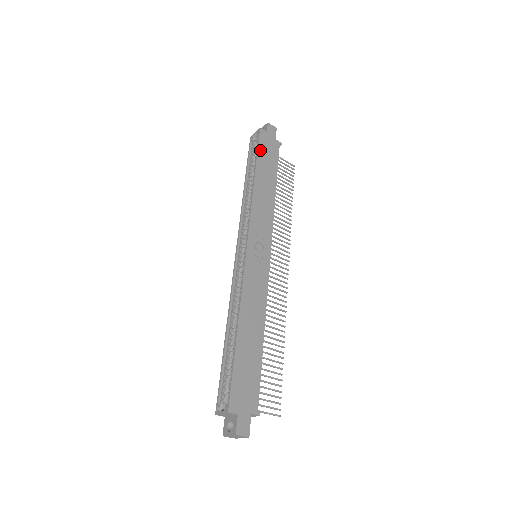
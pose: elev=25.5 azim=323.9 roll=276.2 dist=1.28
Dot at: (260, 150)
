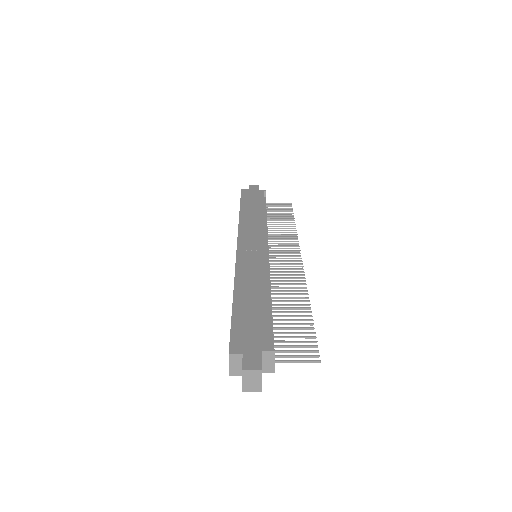
Dot at: (243, 199)
